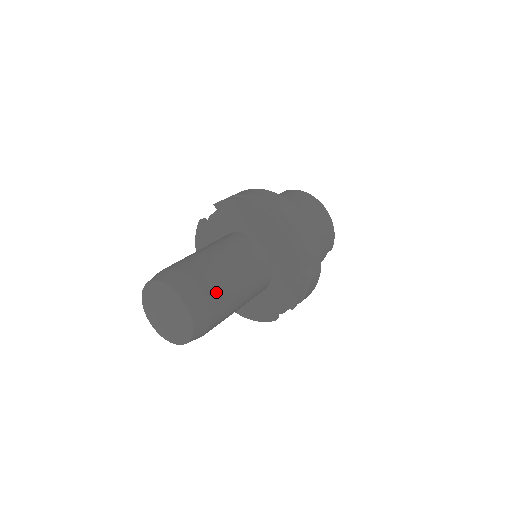
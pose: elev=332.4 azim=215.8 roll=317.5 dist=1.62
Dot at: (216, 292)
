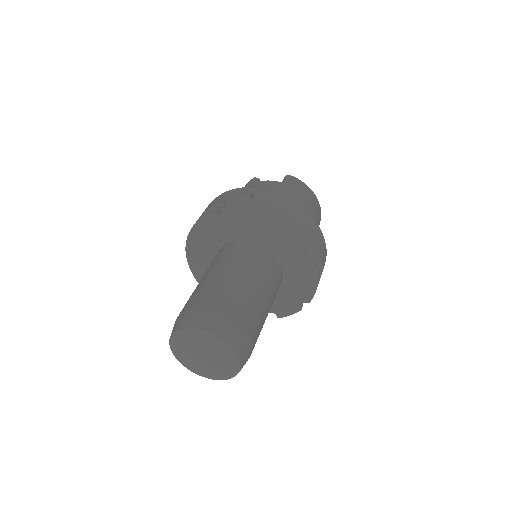
Dot at: (257, 338)
